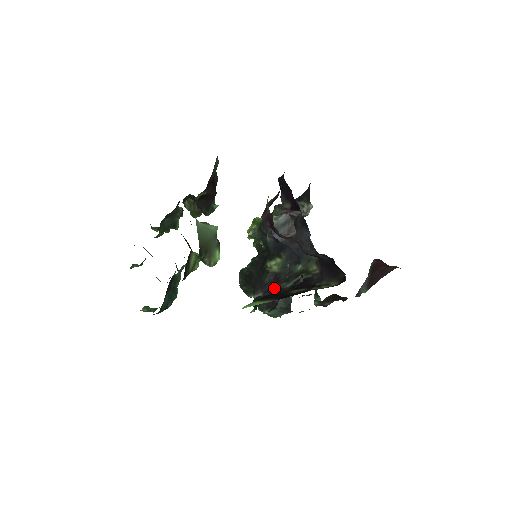
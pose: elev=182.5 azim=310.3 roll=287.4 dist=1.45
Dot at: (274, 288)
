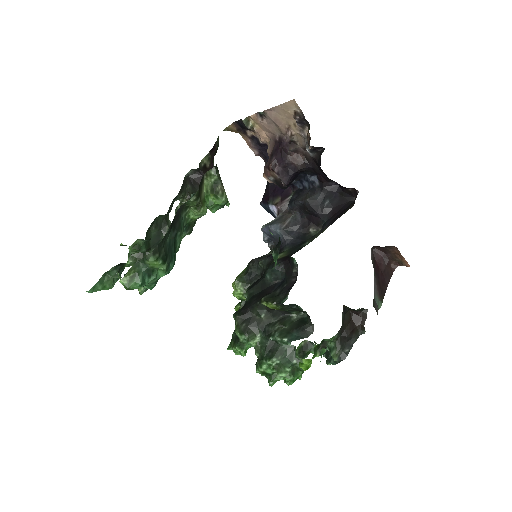
Dot at: occluded
